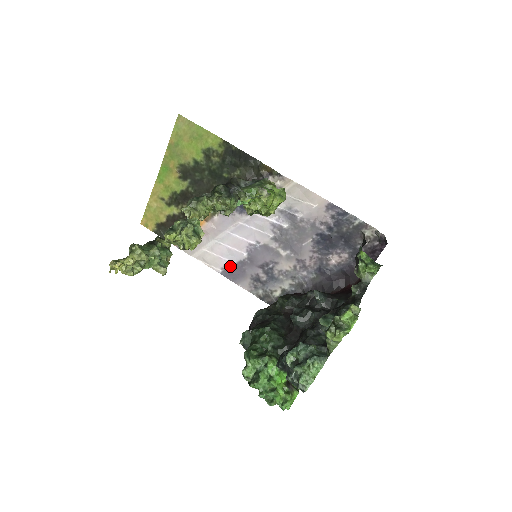
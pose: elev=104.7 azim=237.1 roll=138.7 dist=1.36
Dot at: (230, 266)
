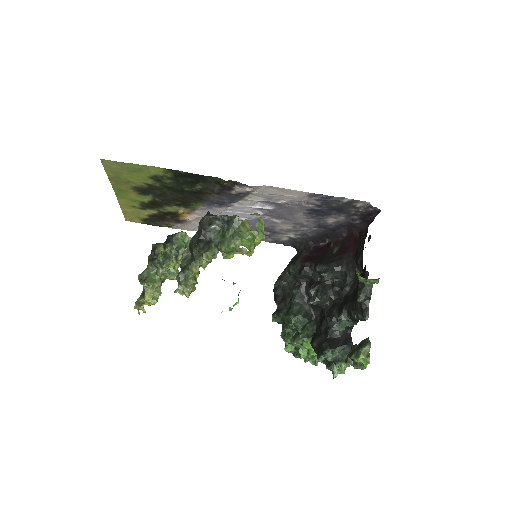
Dot at: occluded
